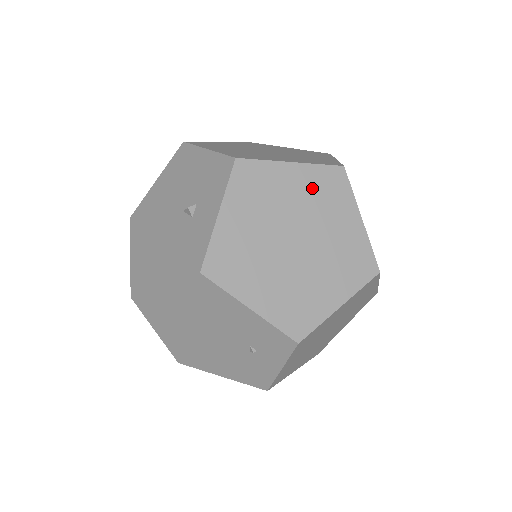
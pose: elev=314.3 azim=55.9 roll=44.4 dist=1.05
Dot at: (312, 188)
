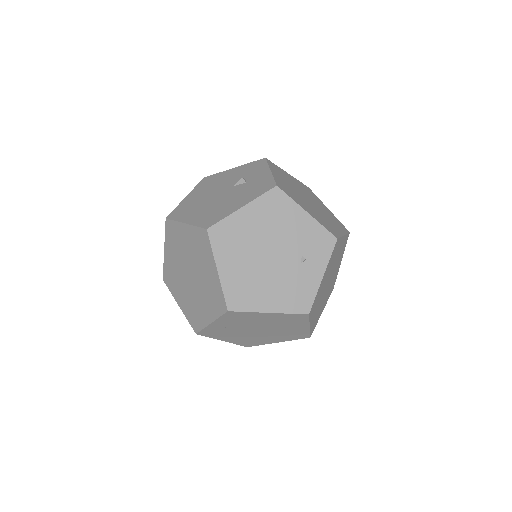
Dot at: (302, 186)
